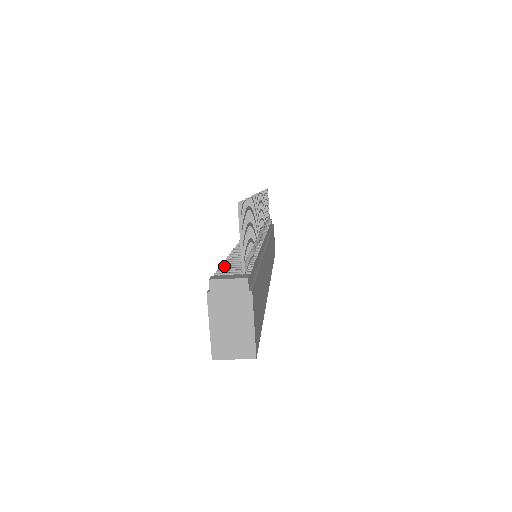
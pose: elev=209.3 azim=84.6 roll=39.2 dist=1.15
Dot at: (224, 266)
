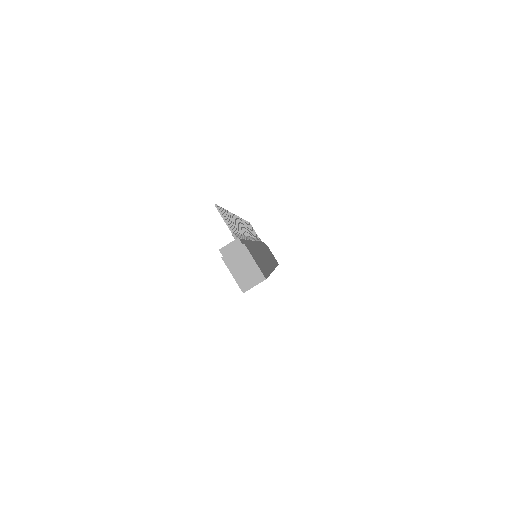
Dot at: occluded
